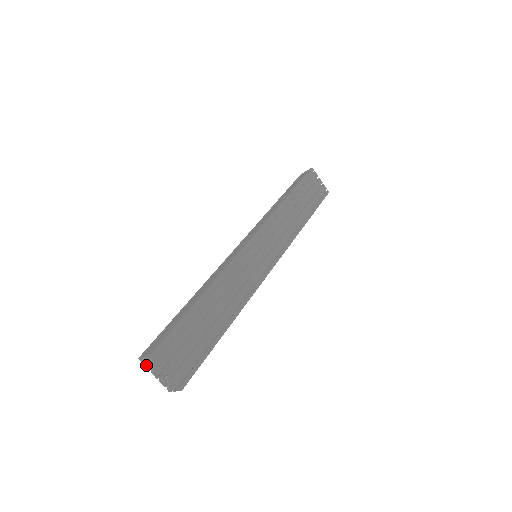
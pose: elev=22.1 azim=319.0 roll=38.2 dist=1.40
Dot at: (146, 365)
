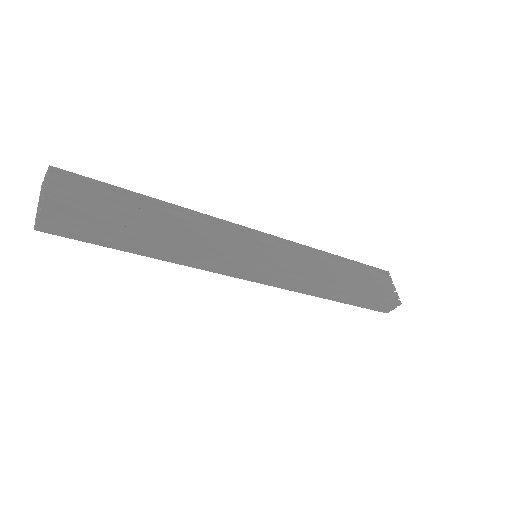
Dot at: occluded
